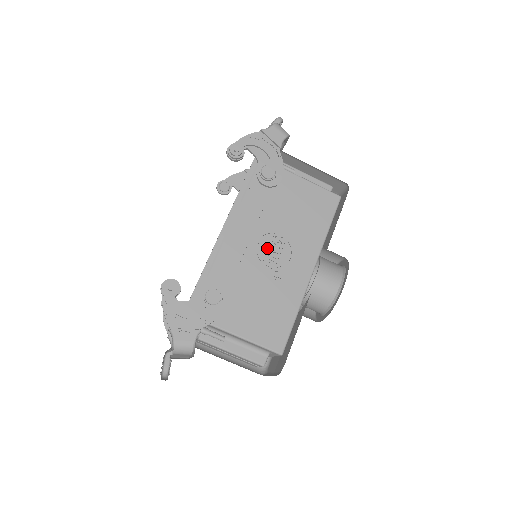
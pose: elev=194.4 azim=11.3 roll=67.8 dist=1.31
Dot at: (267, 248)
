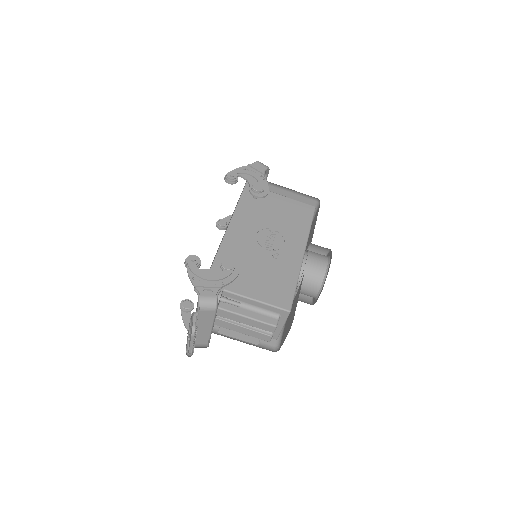
Dot at: (265, 239)
